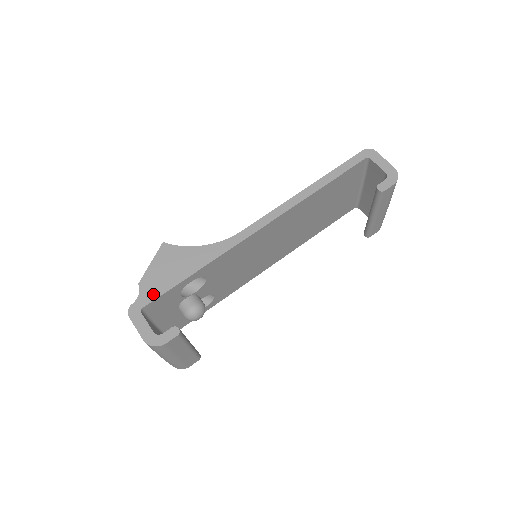
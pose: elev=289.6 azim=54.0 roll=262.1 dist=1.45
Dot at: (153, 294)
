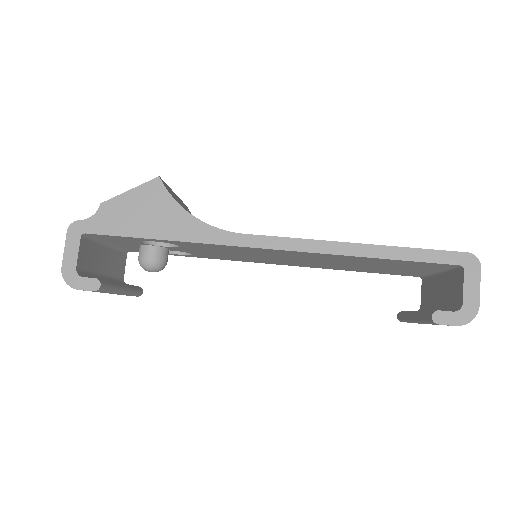
Dot at: (105, 227)
